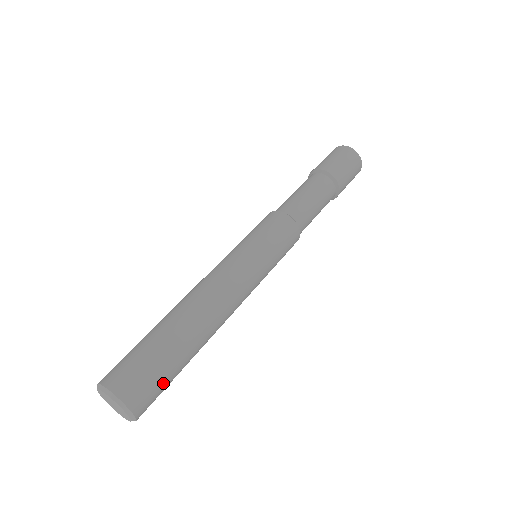
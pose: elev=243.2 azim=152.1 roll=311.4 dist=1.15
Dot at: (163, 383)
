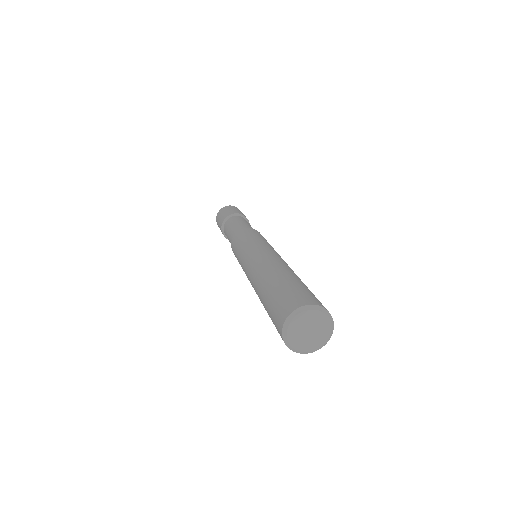
Dot at: occluded
